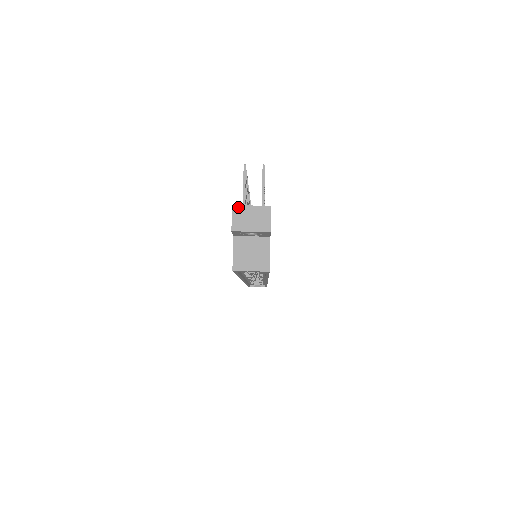
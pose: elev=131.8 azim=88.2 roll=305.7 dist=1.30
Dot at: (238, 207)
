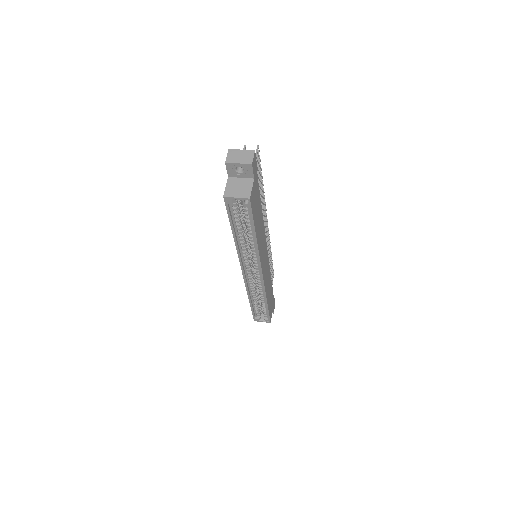
Dot at: (232, 150)
